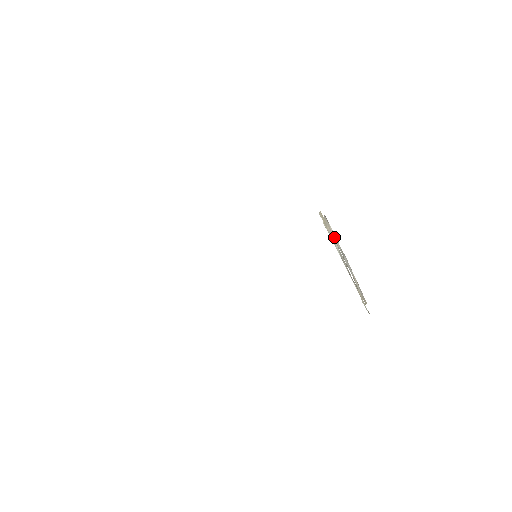
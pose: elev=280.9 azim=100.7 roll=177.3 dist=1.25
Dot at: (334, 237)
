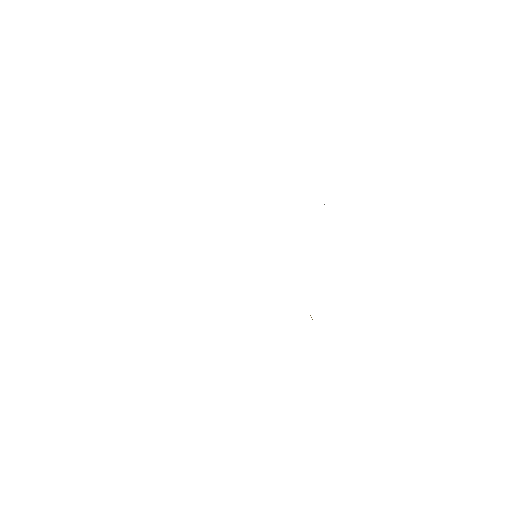
Dot at: occluded
